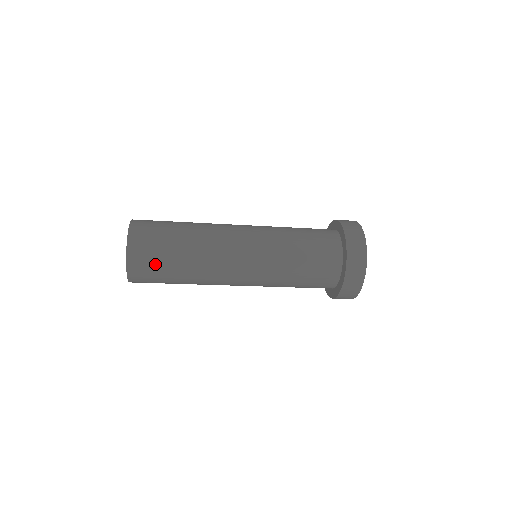
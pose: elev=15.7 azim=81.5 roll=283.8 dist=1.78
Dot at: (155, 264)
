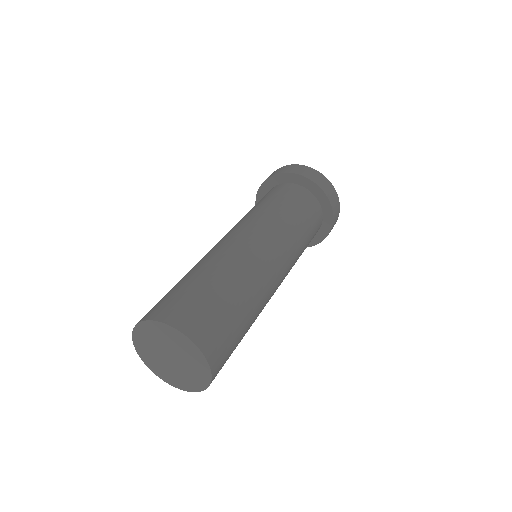
Dot at: occluded
